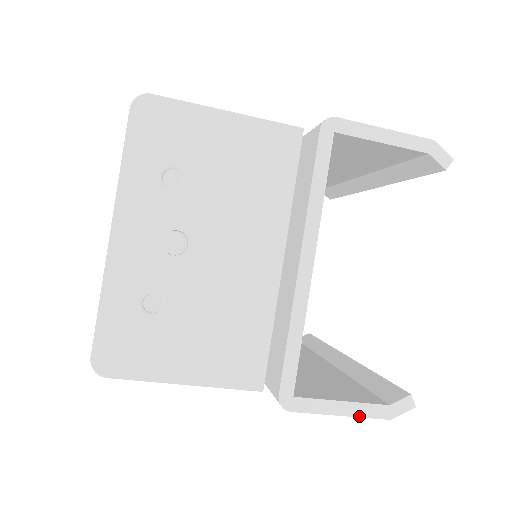
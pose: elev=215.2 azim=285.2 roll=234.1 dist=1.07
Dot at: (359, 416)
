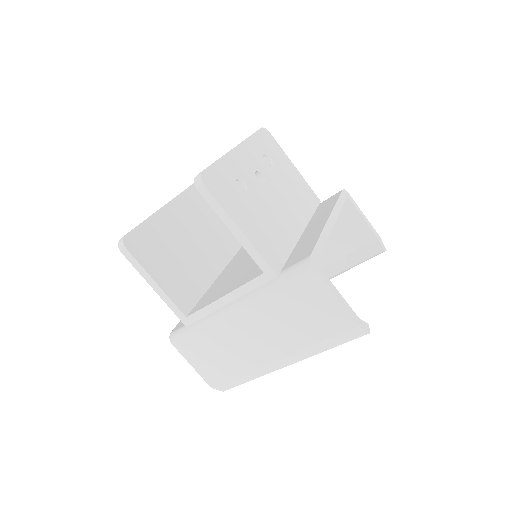
Dot at: (344, 307)
